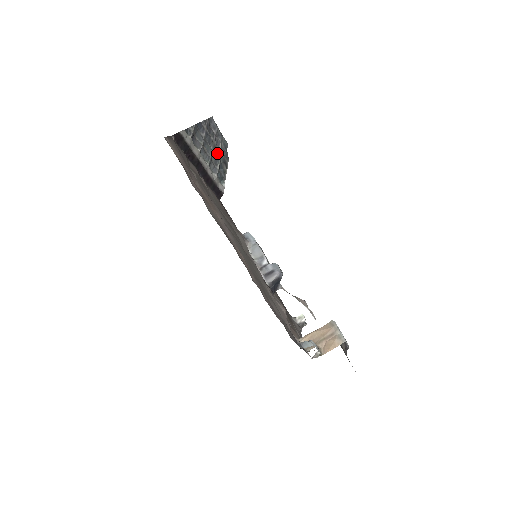
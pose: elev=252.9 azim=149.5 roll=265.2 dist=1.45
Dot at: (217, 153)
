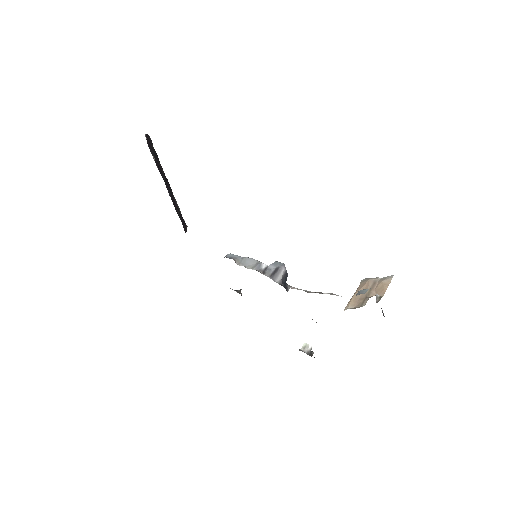
Dot at: occluded
